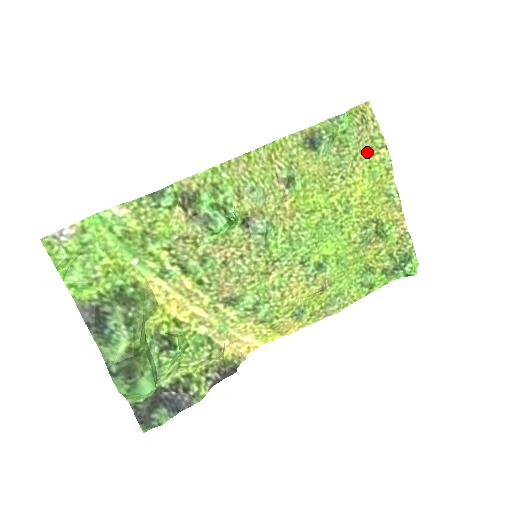
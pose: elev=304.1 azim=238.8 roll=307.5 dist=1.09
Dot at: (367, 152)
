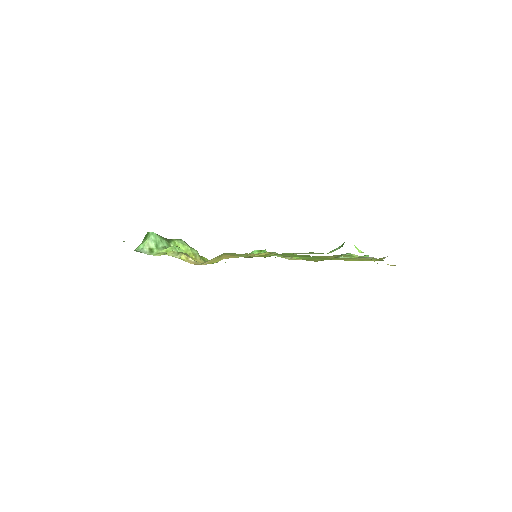
Dot at: occluded
